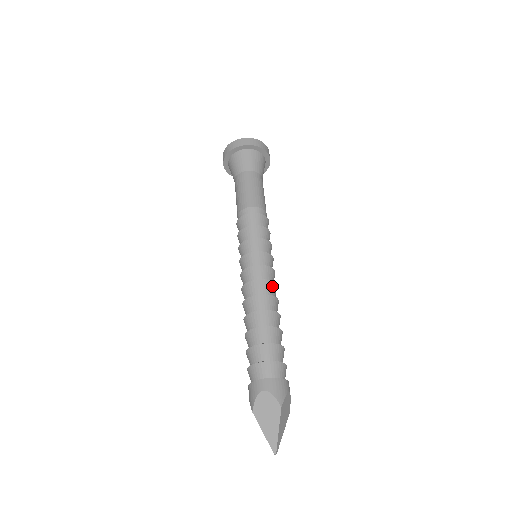
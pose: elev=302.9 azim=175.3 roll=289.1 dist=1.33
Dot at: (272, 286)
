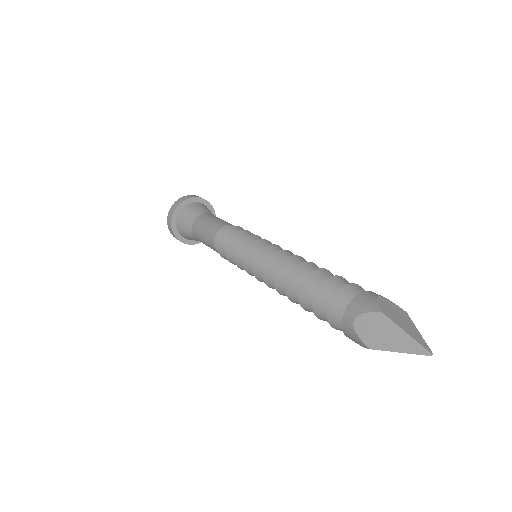
Dot at: (282, 254)
